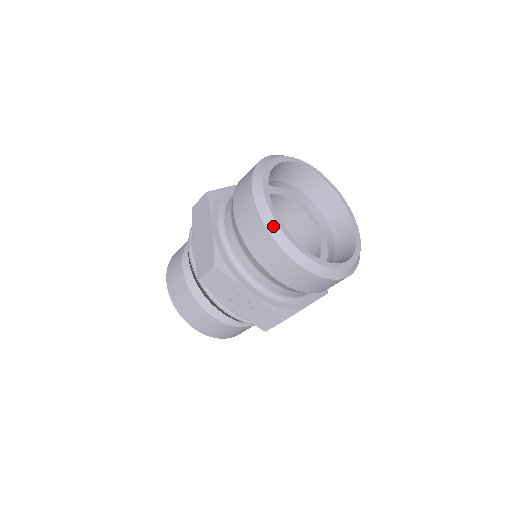
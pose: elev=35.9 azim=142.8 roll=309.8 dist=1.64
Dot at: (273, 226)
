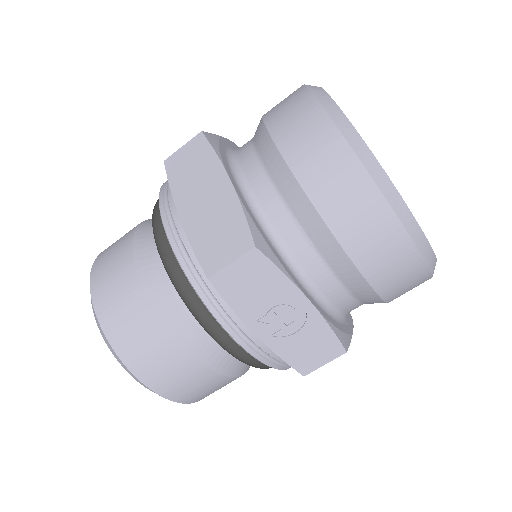
Dot at: (376, 169)
